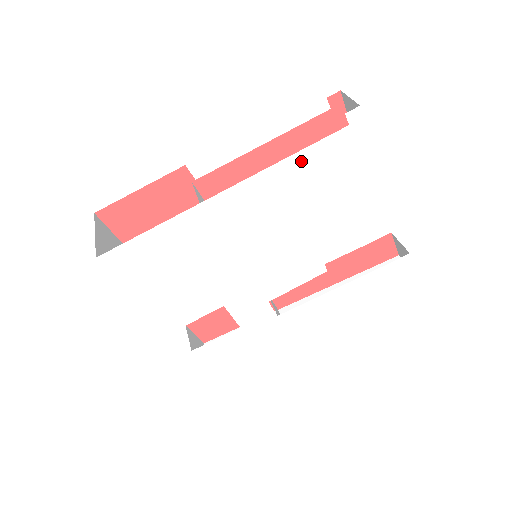
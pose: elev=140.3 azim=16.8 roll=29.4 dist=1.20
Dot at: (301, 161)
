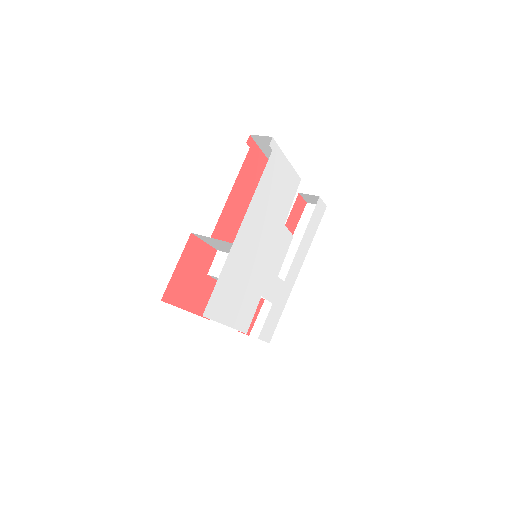
Dot at: (262, 184)
